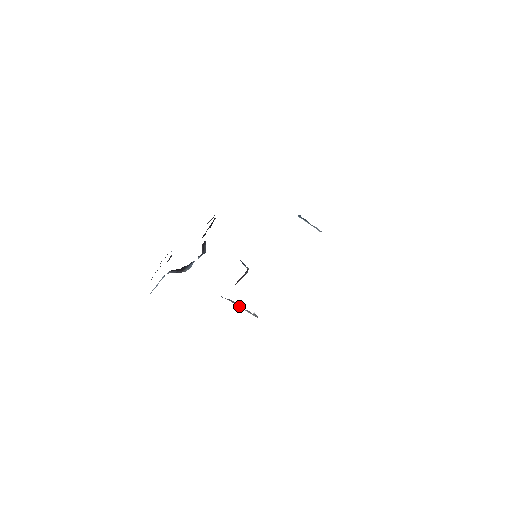
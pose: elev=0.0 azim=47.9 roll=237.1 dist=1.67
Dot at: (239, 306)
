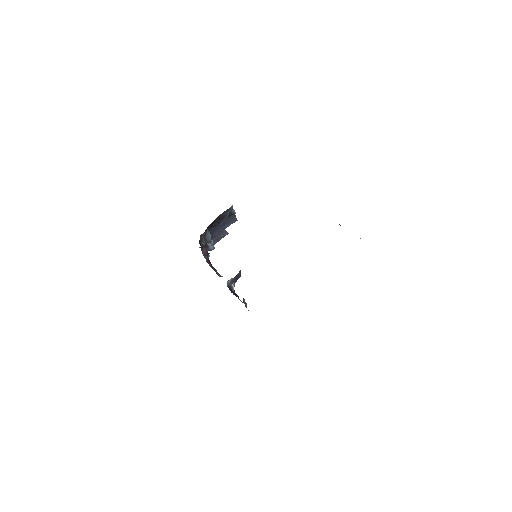
Dot at: occluded
